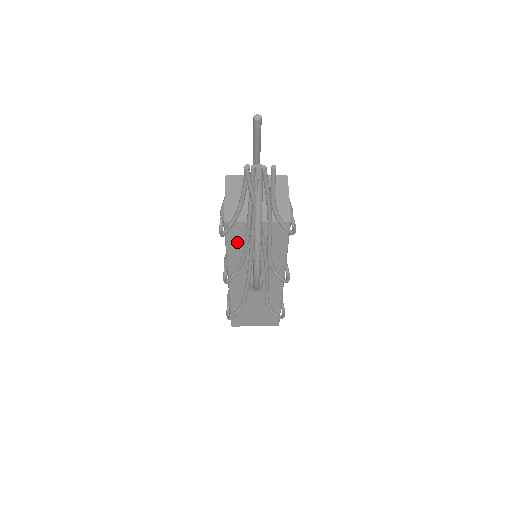
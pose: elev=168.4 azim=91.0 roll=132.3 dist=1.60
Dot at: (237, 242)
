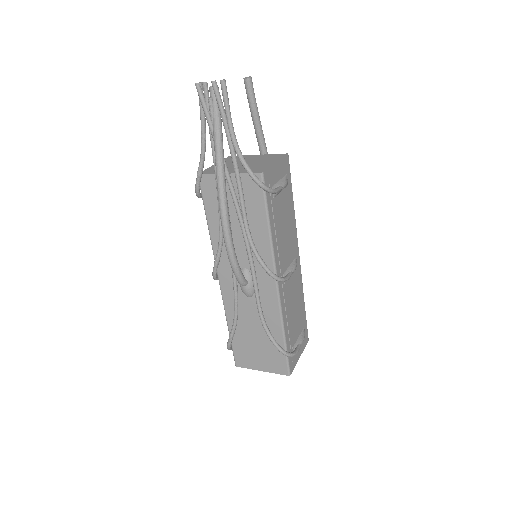
Dot at: (215, 207)
